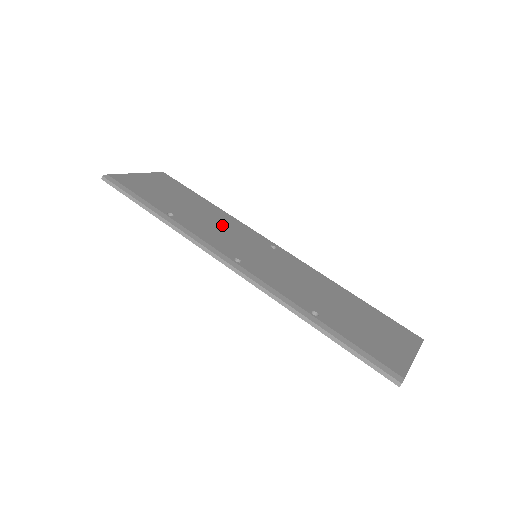
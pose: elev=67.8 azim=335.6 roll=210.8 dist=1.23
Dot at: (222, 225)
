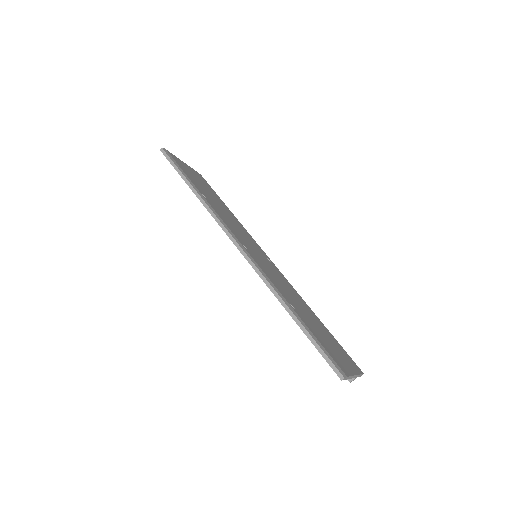
Dot at: (237, 225)
